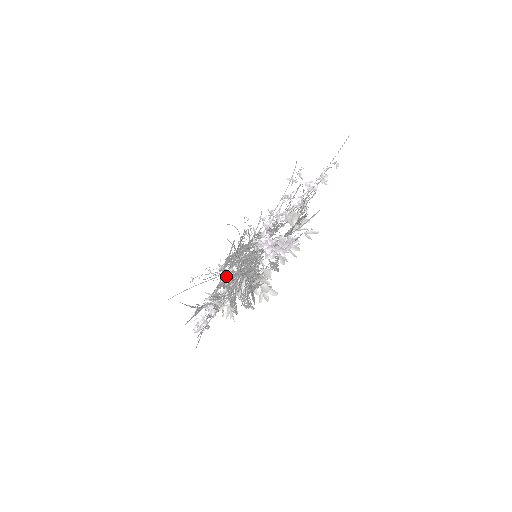
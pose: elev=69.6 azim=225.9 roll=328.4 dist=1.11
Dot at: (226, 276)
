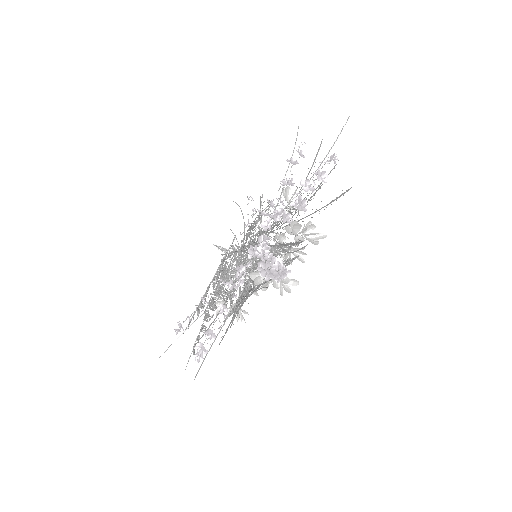
Dot at: (214, 282)
